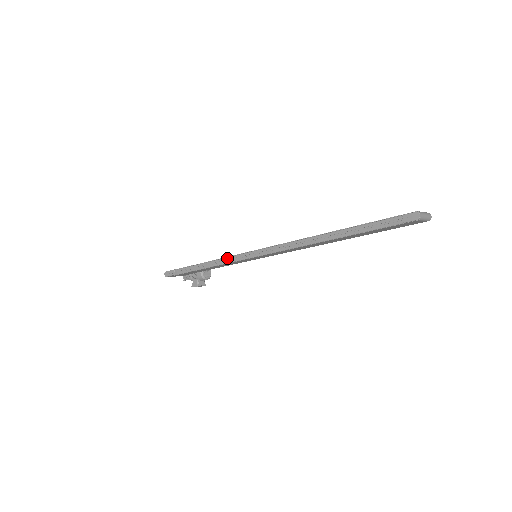
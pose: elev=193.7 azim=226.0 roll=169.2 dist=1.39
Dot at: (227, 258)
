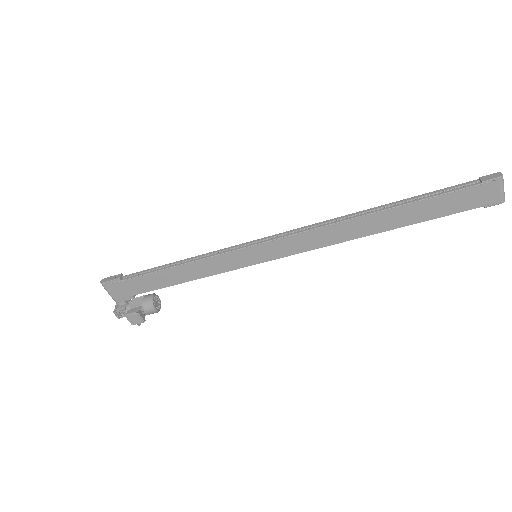
Dot at: (216, 251)
